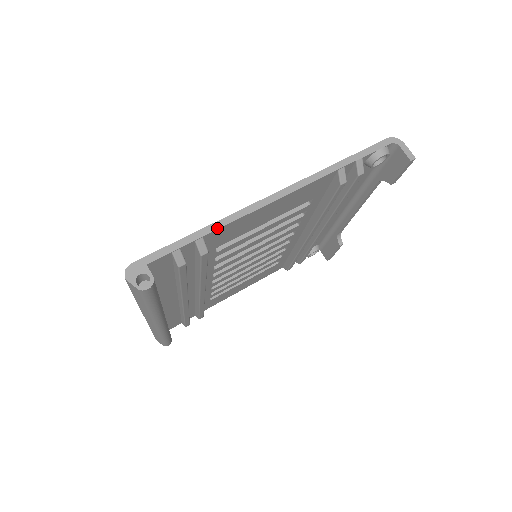
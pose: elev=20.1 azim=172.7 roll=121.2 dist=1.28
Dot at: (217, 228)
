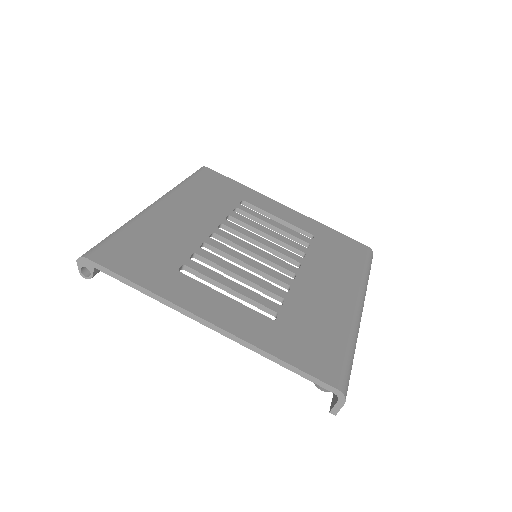
Dot at: (154, 298)
